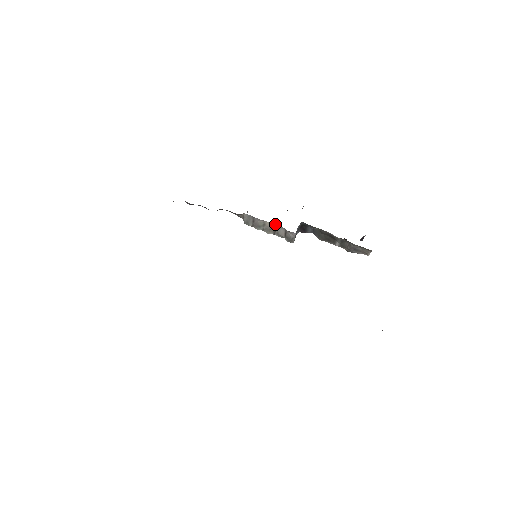
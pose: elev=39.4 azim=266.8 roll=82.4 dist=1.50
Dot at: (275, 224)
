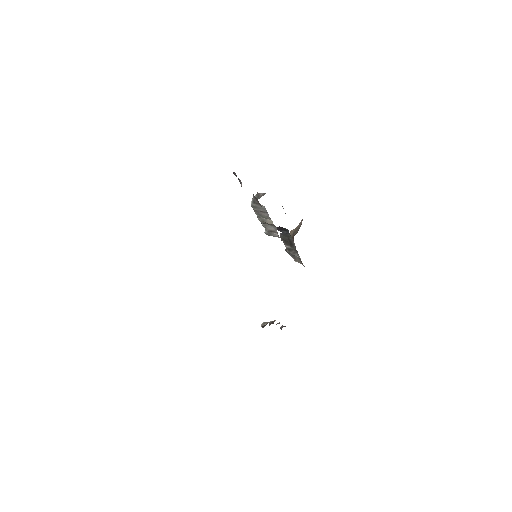
Dot at: occluded
